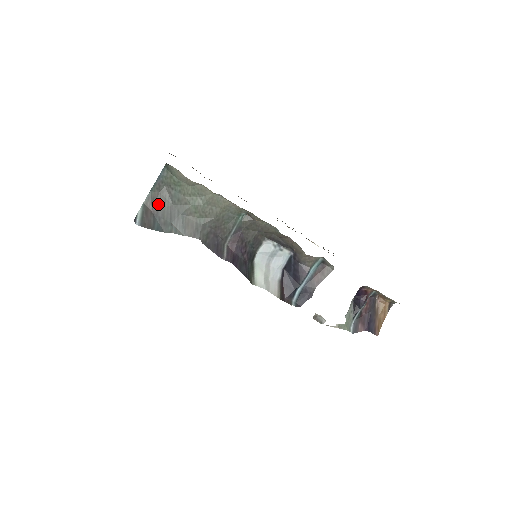
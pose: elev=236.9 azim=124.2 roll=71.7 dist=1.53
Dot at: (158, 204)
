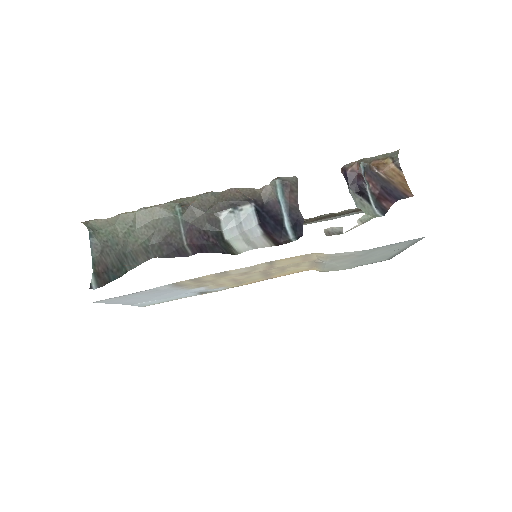
Dot at: (104, 262)
